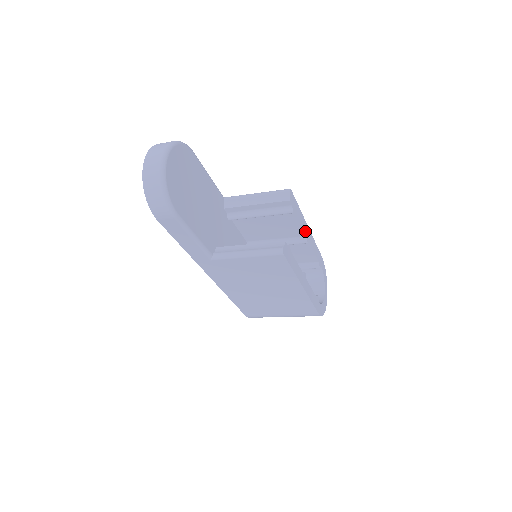
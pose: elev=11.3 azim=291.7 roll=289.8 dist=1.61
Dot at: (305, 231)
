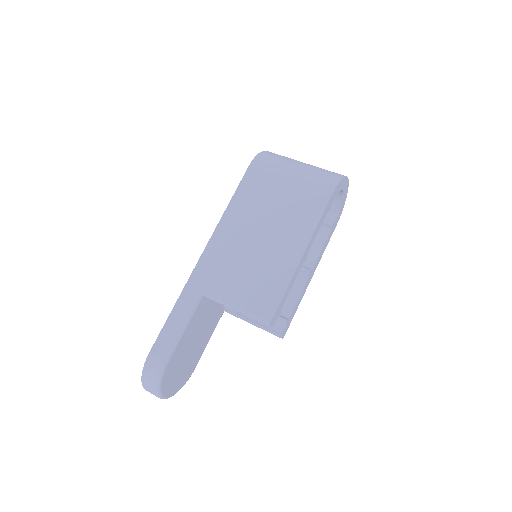
Dot at: (299, 269)
